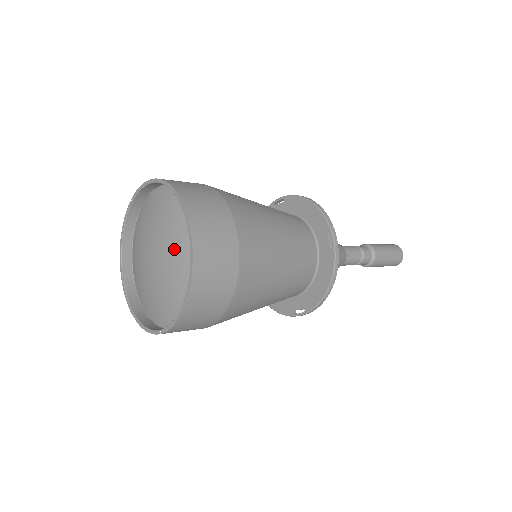
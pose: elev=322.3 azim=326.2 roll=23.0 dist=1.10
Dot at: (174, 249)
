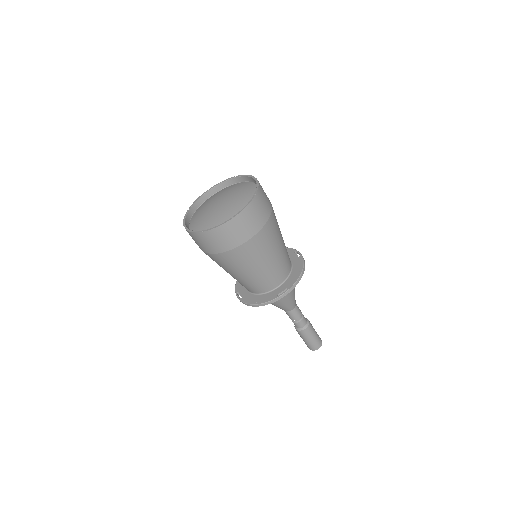
Dot at: (239, 192)
